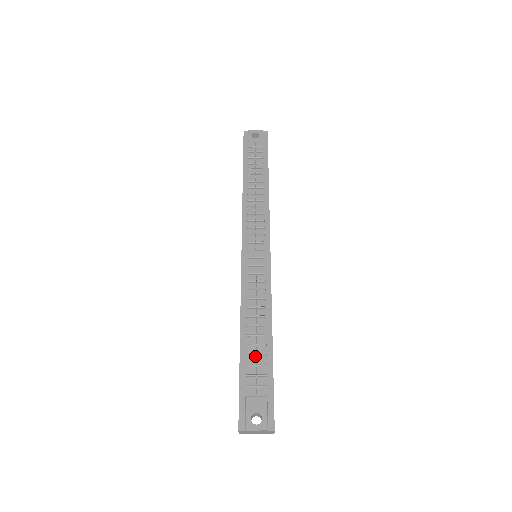
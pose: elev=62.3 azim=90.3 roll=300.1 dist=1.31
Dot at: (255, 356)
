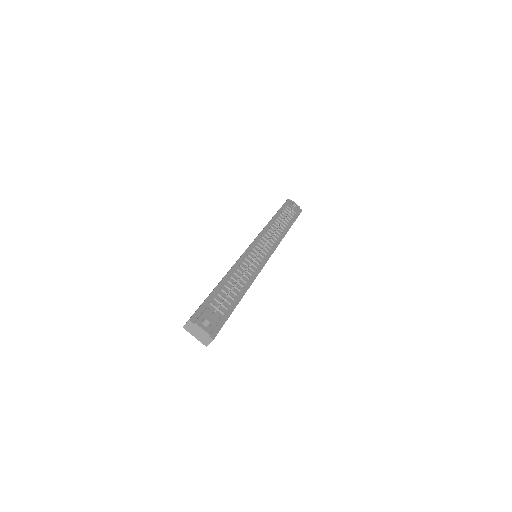
Dot at: (226, 295)
